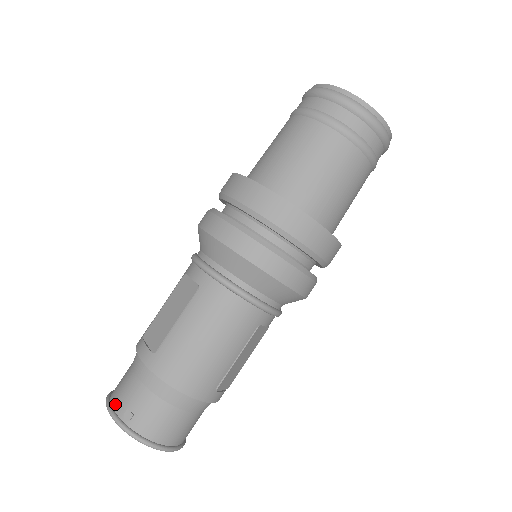
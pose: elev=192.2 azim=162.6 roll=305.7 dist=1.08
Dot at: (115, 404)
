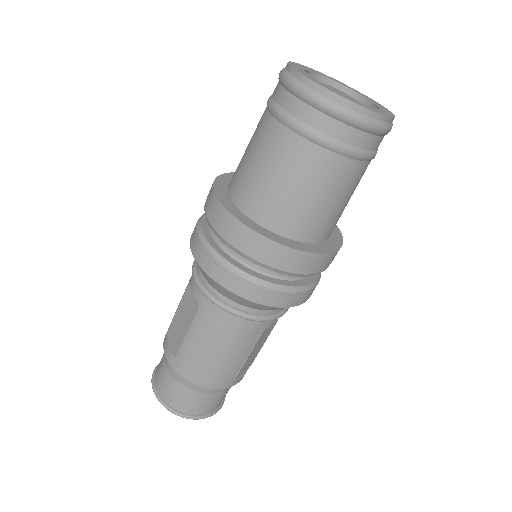
Dot at: (157, 386)
